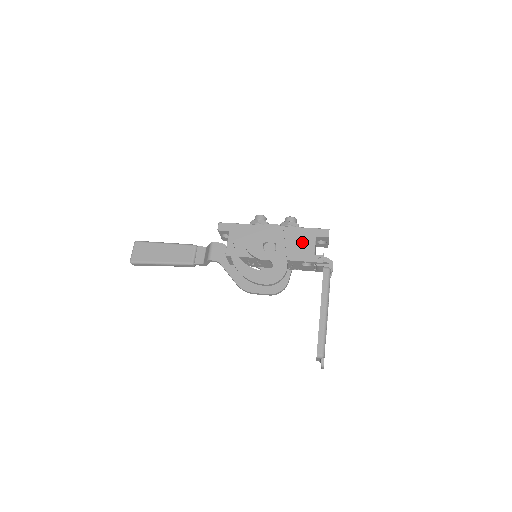
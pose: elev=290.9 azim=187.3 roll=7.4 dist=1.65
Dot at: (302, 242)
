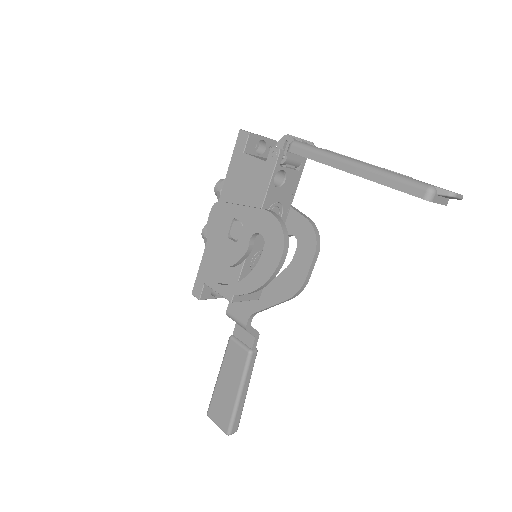
Dot at: (245, 177)
